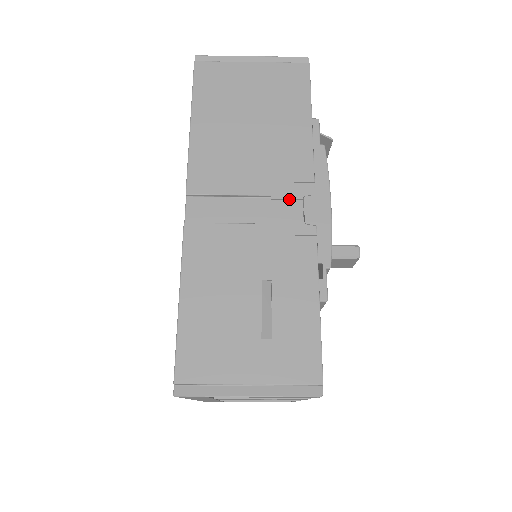
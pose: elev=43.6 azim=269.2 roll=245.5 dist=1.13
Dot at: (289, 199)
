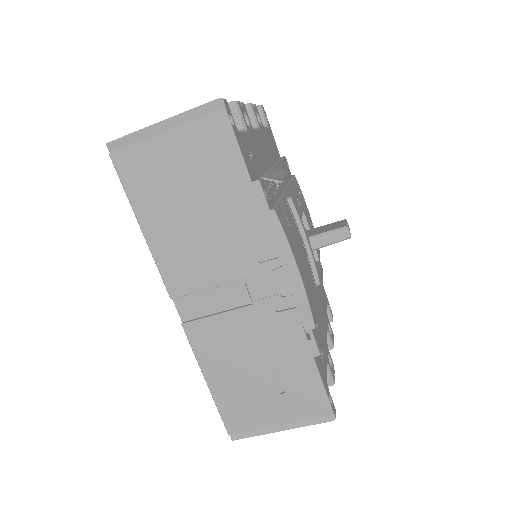
Dot at: (259, 277)
